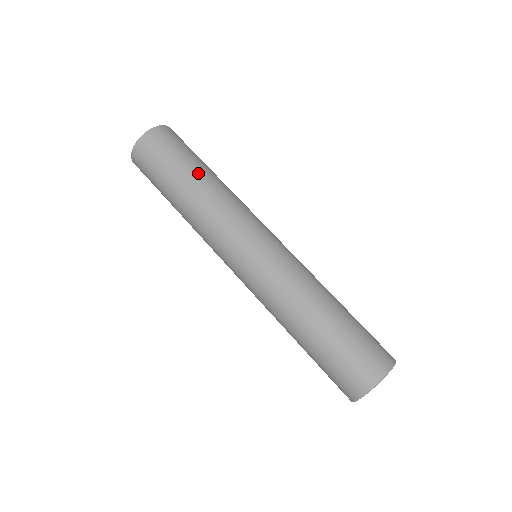
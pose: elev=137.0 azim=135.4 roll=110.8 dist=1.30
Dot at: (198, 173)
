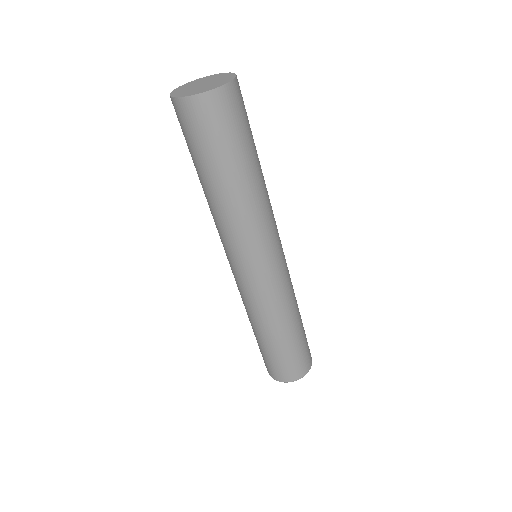
Dot at: (232, 179)
